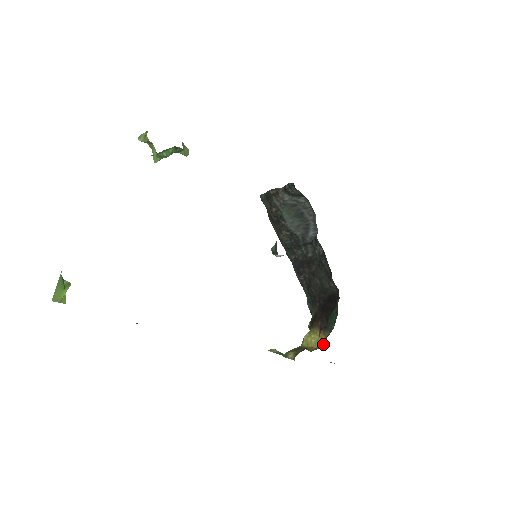
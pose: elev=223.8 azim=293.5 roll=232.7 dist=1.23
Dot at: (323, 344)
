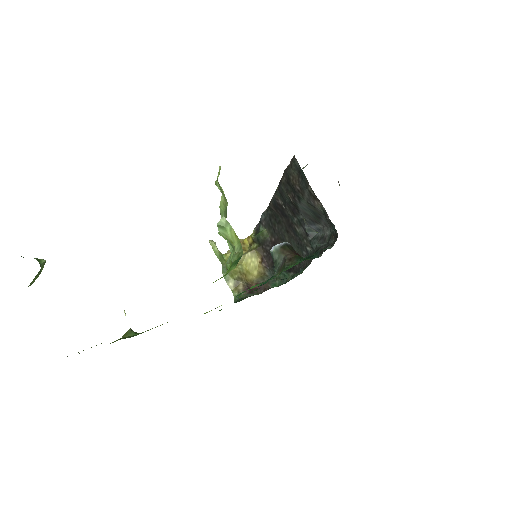
Dot at: (259, 276)
